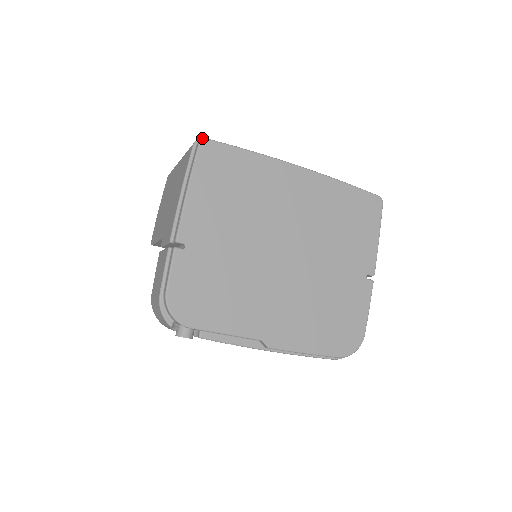
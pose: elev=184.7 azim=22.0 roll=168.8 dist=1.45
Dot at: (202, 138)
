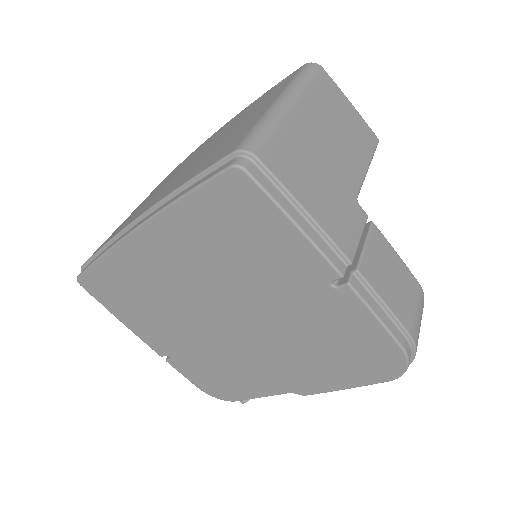
Dot at: occluded
